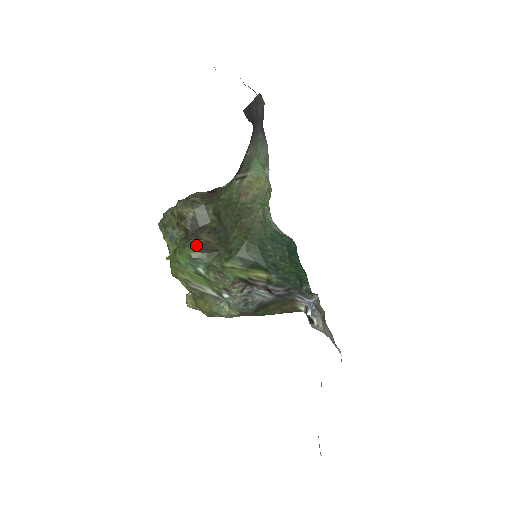
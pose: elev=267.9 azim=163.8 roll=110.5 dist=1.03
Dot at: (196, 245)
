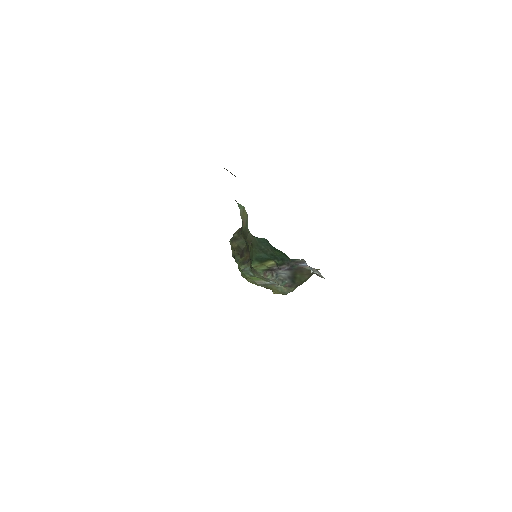
Dot at: (242, 262)
